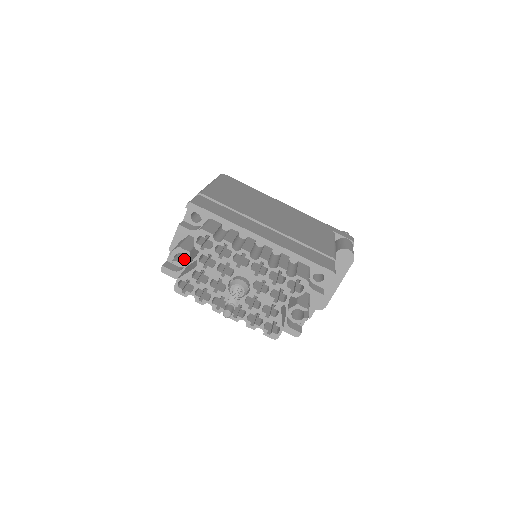
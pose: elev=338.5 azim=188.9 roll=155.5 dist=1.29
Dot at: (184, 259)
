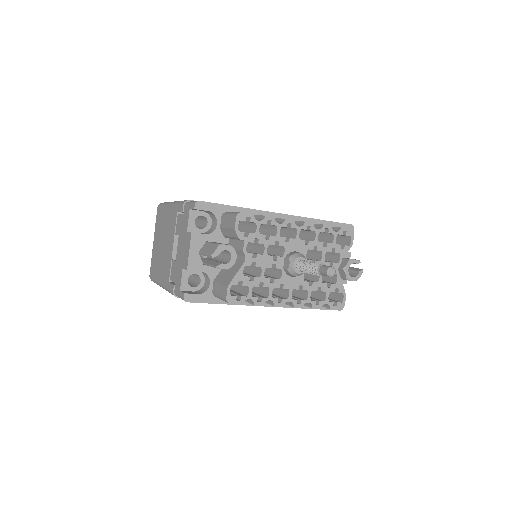
Dot at: (223, 261)
